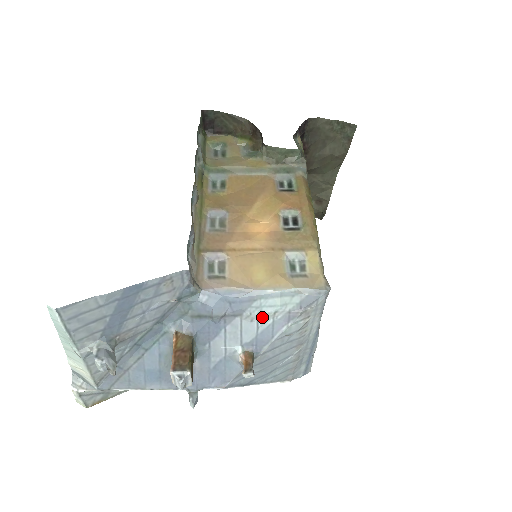
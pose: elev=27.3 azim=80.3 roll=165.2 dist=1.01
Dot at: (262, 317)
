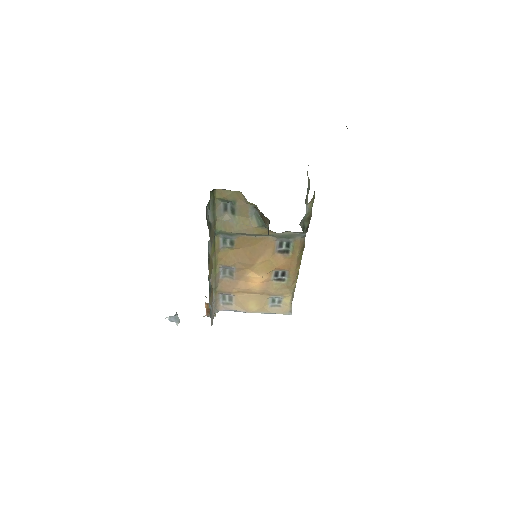
Dot at: occluded
